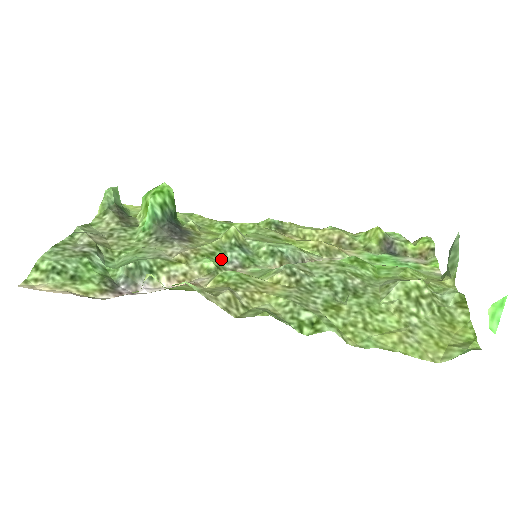
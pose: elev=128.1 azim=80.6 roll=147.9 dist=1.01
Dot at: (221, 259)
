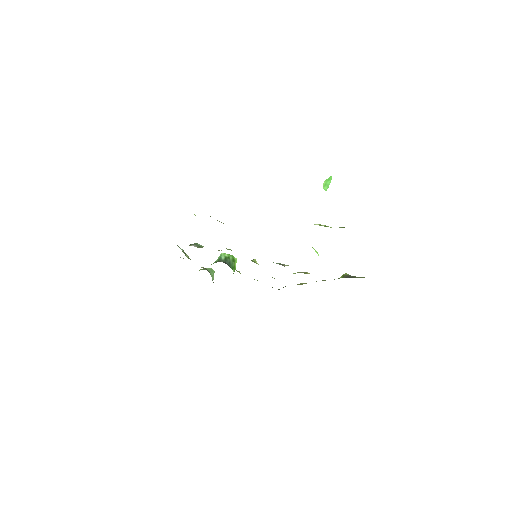
Dot at: occluded
